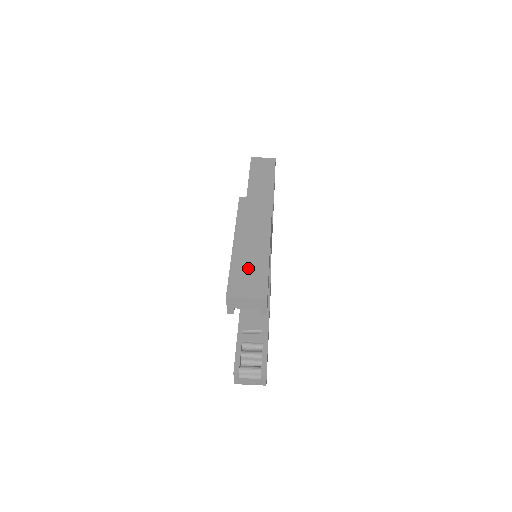
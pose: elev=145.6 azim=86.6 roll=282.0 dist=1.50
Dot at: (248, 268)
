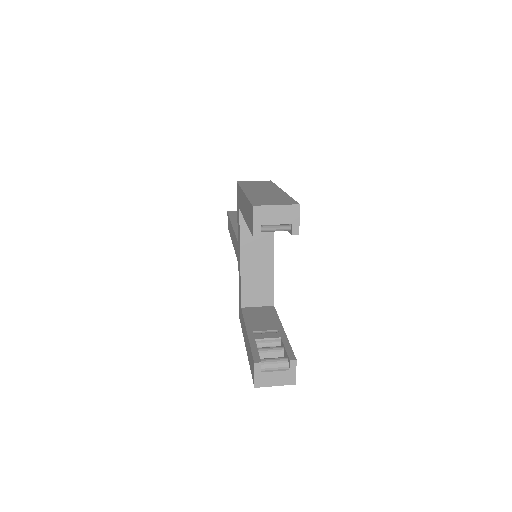
Dot at: (268, 197)
